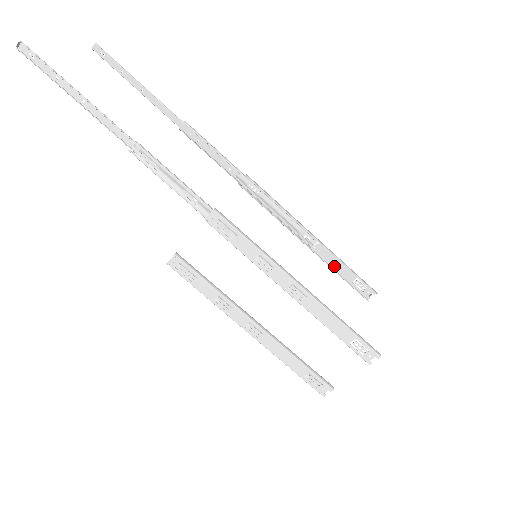
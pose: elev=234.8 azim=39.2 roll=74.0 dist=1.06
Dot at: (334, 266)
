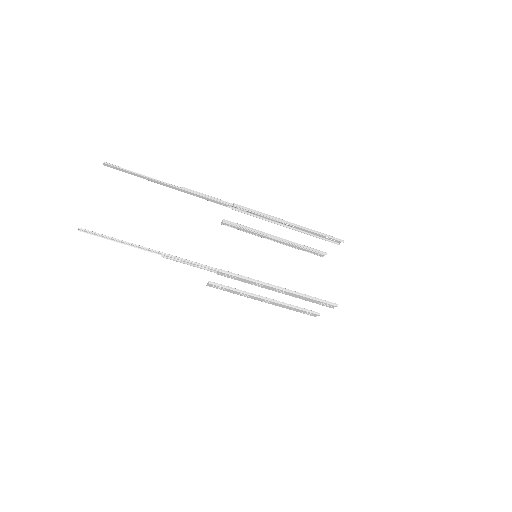
Dot at: (311, 233)
